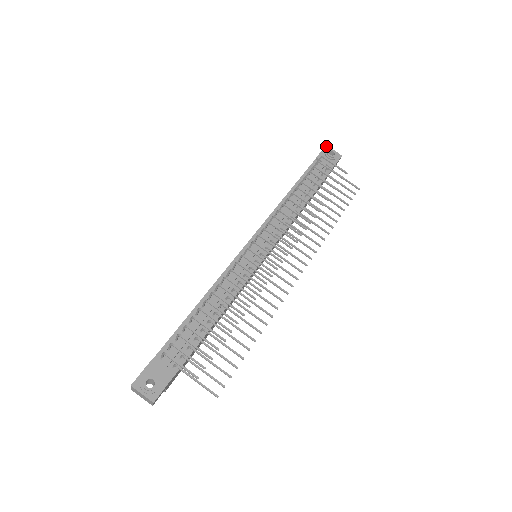
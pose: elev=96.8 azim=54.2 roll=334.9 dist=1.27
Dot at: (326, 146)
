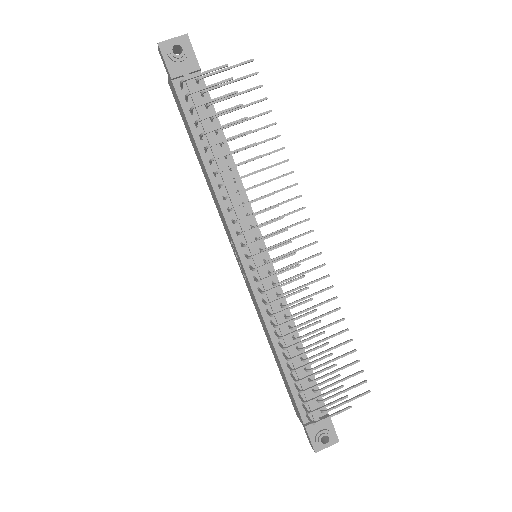
Dot at: (159, 46)
